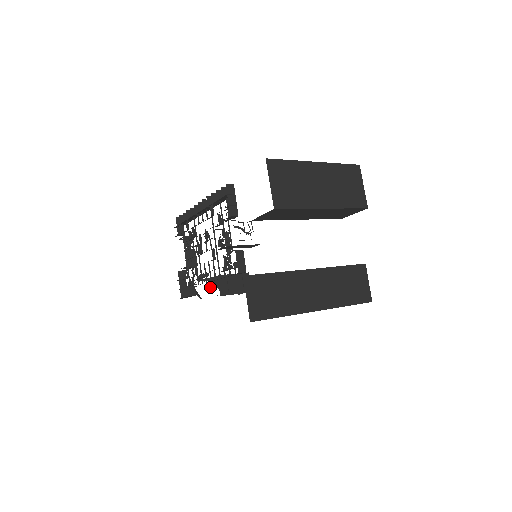
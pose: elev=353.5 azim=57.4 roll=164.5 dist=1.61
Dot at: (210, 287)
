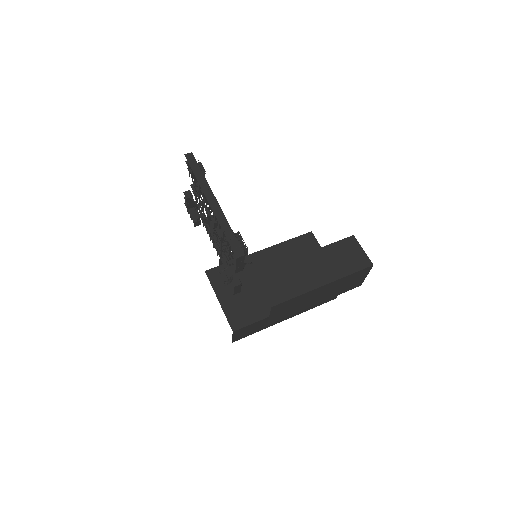
Dot at: occluded
